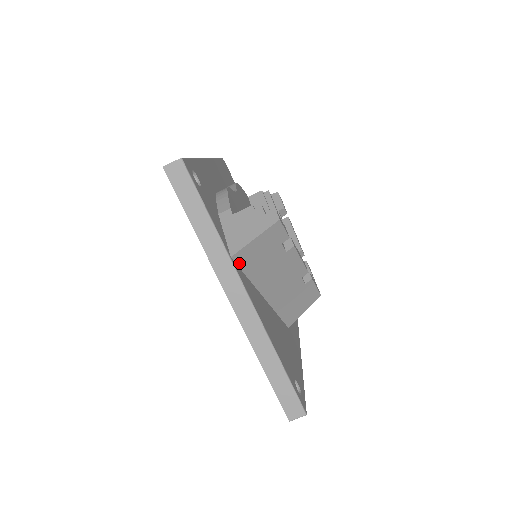
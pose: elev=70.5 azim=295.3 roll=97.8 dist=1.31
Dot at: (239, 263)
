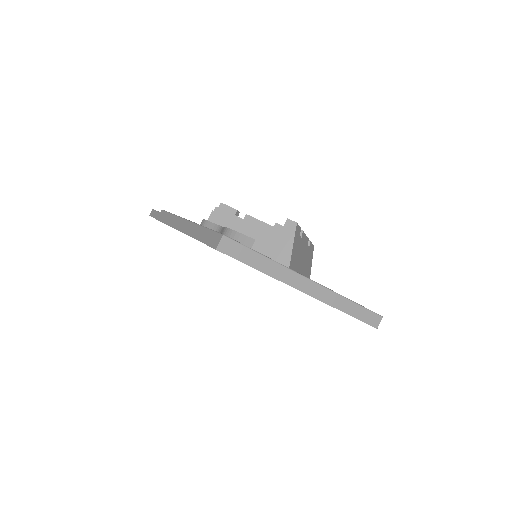
Dot at: (291, 268)
